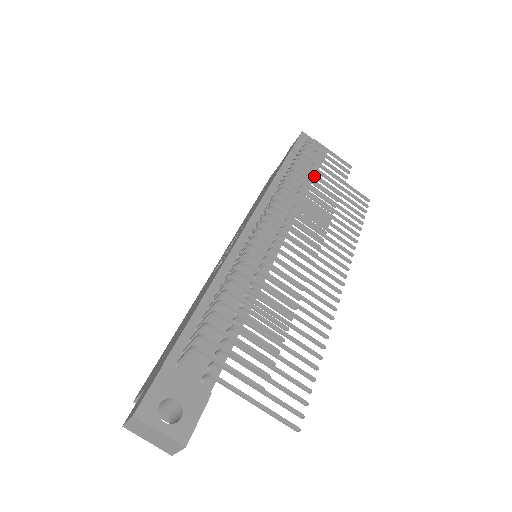
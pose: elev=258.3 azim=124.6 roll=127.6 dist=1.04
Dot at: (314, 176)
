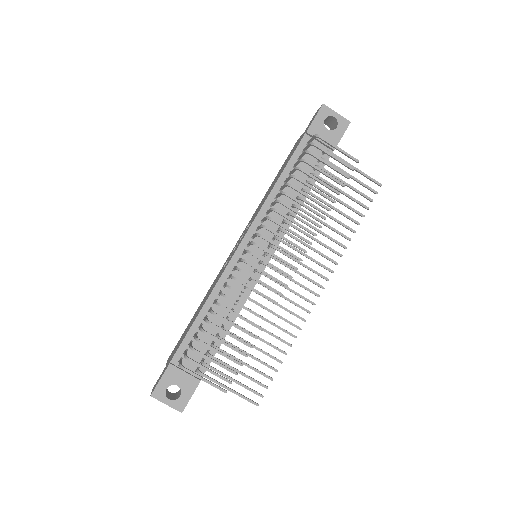
Dot at: (309, 187)
